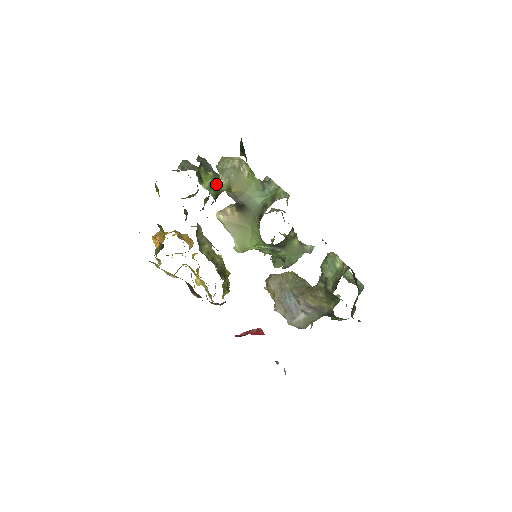
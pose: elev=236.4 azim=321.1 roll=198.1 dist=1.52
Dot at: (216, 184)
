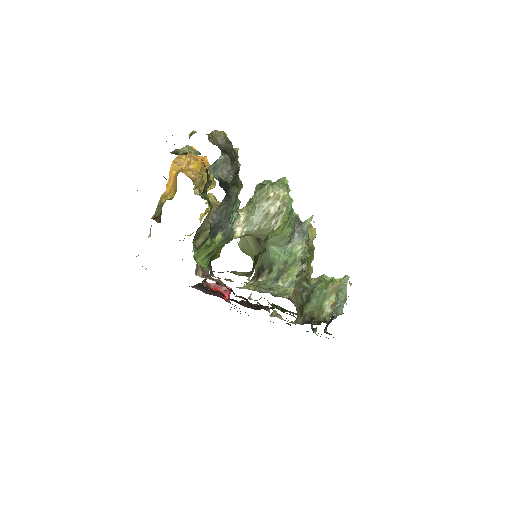
Dot at: (221, 245)
